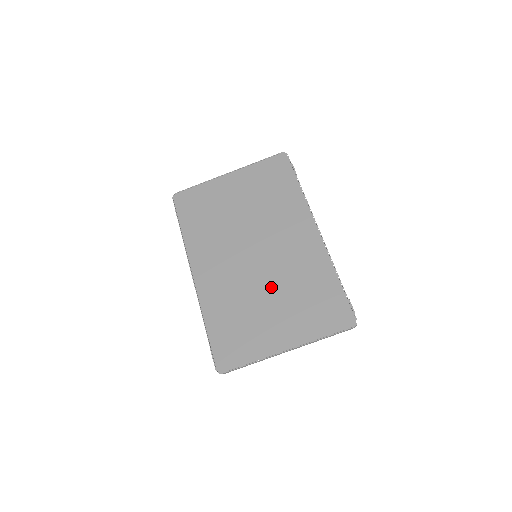
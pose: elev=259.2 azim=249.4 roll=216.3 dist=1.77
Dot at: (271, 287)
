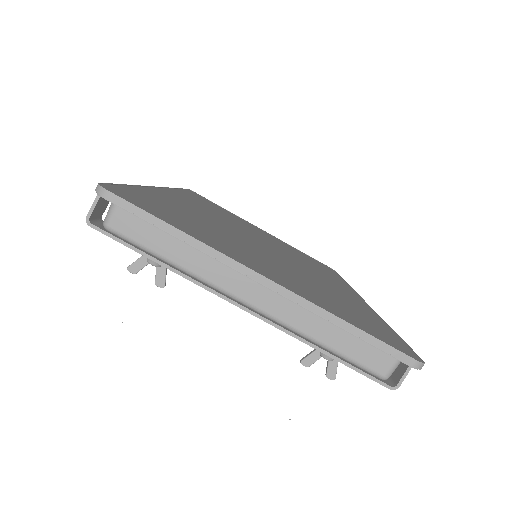
Dot at: (272, 257)
